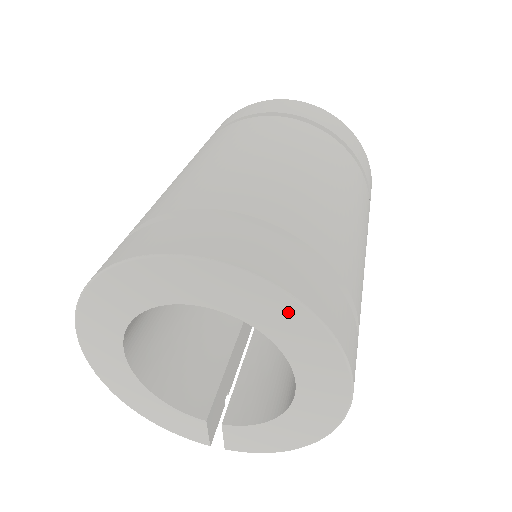
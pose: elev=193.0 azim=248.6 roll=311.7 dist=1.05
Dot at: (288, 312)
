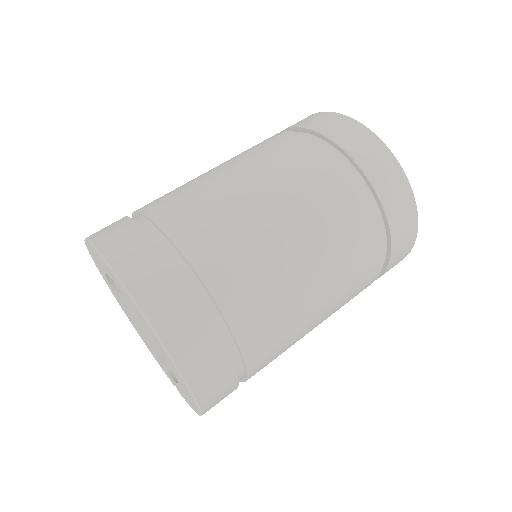
Dot at: (133, 304)
